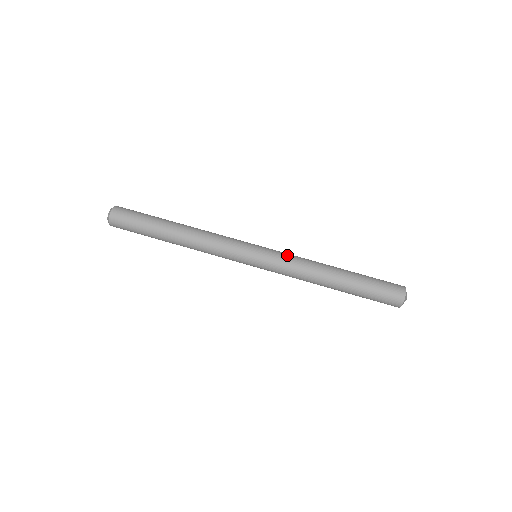
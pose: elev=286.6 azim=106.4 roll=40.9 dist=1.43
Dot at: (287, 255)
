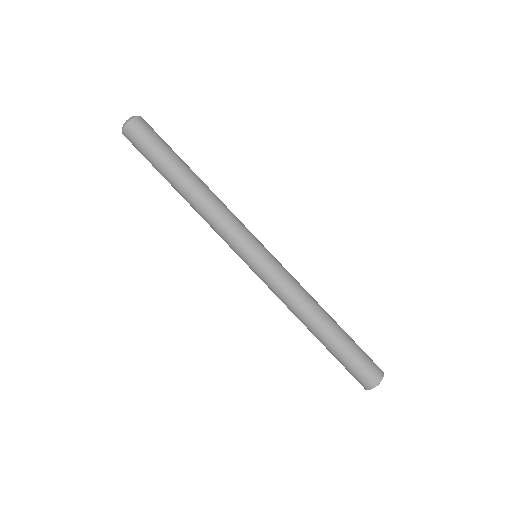
Dot at: (289, 273)
